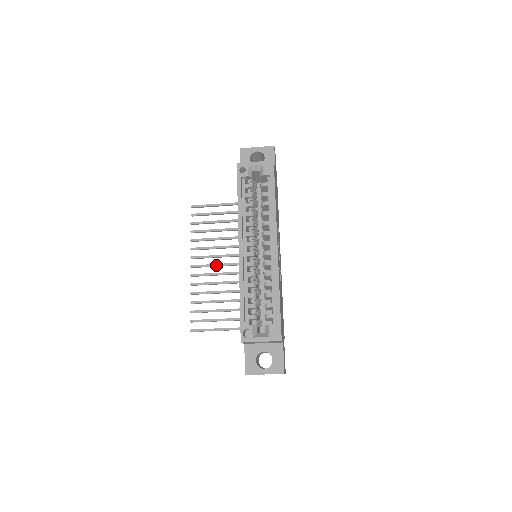
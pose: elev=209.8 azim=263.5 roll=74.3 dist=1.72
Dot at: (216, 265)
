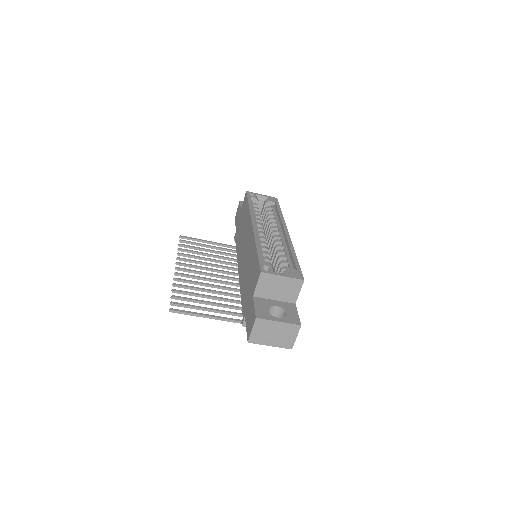
Dot at: (203, 272)
